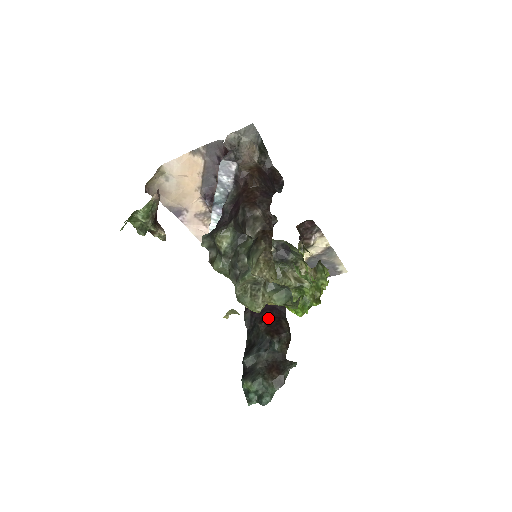
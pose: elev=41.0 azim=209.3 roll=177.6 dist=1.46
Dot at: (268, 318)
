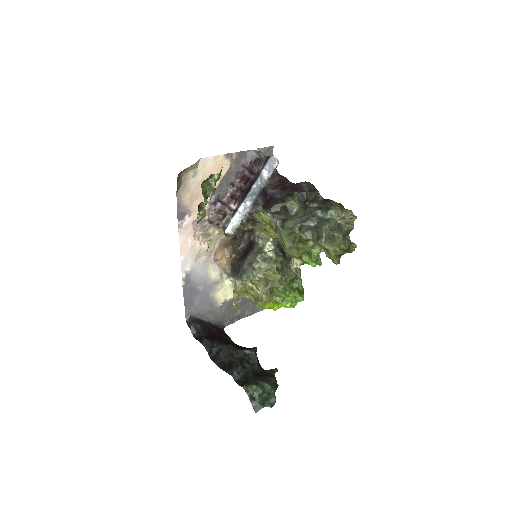
Dot at: (228, 343)
